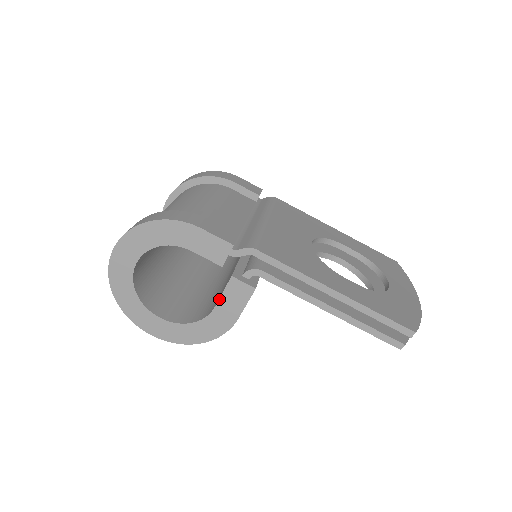
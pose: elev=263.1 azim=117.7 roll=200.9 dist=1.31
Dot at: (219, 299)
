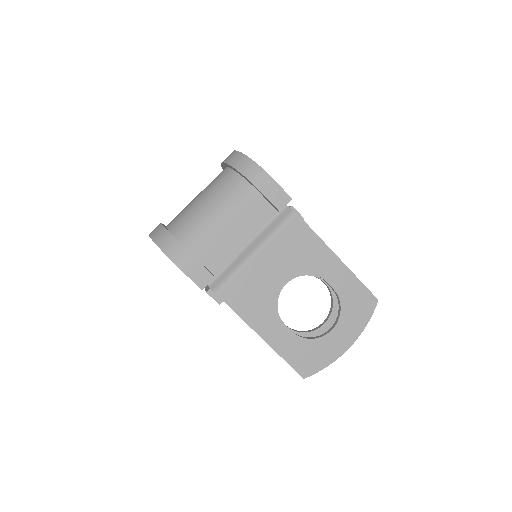
Dot at: (205, 289)
